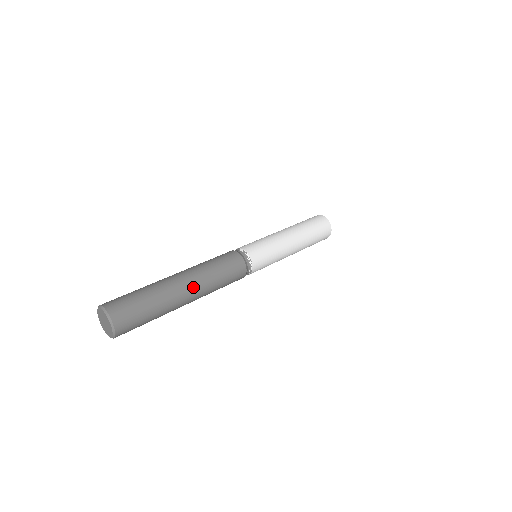
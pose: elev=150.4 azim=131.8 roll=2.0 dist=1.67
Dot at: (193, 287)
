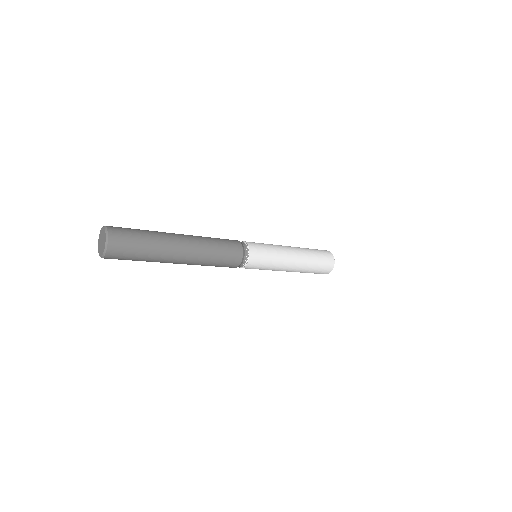
Dot at: (189, 244)
